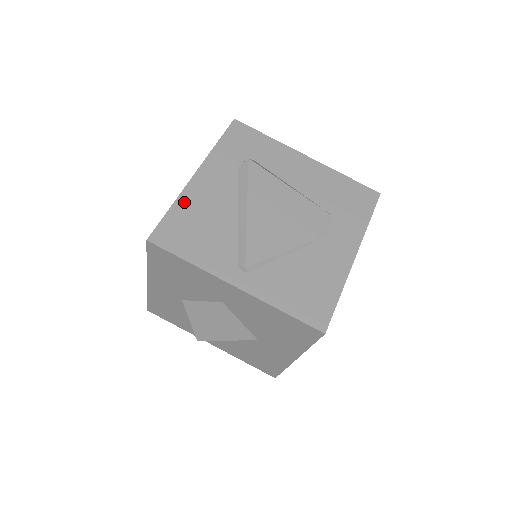
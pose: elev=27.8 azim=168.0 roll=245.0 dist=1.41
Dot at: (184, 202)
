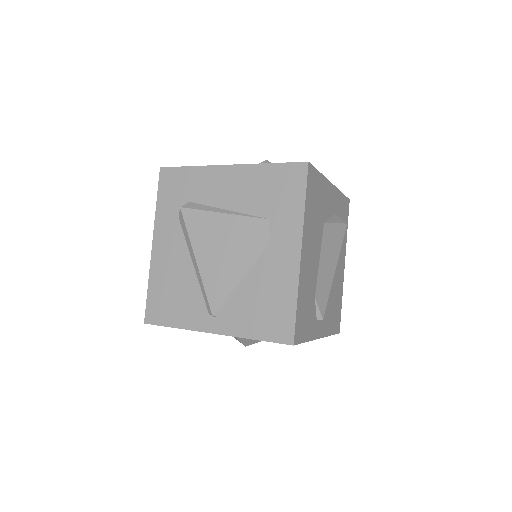
Dot at: (154, 276)
